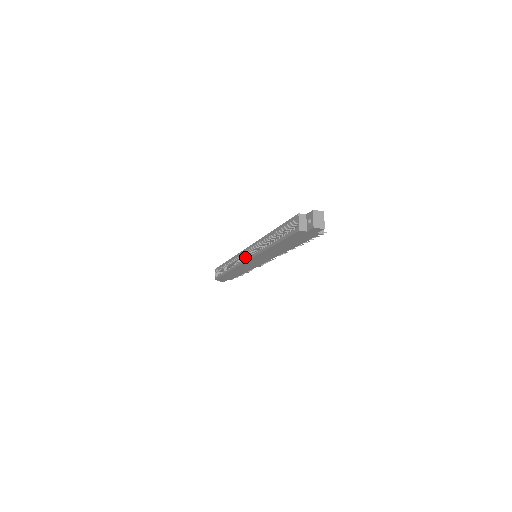
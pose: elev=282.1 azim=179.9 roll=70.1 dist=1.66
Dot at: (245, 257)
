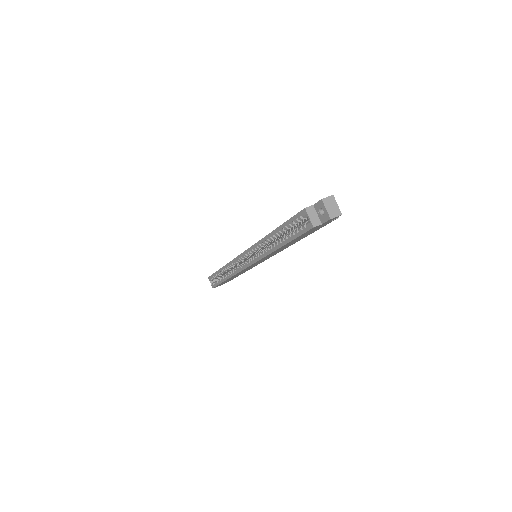
Dot at: (243, 260)
